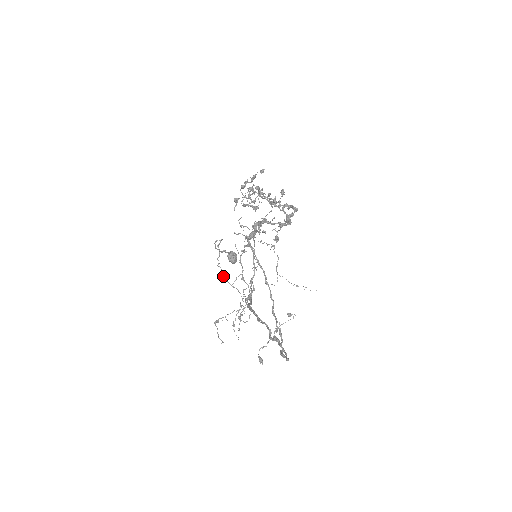
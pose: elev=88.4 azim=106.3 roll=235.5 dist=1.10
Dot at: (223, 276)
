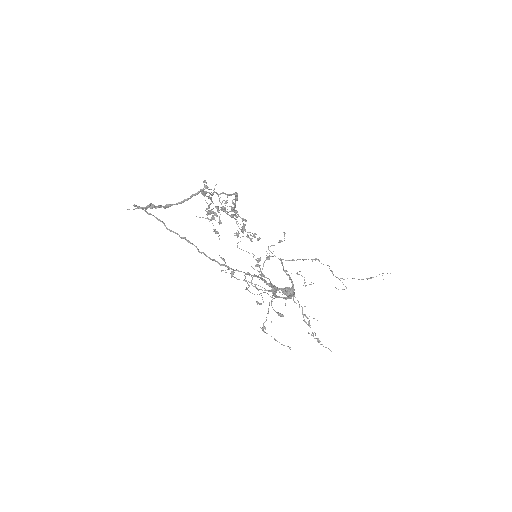
Dot at: occluded
